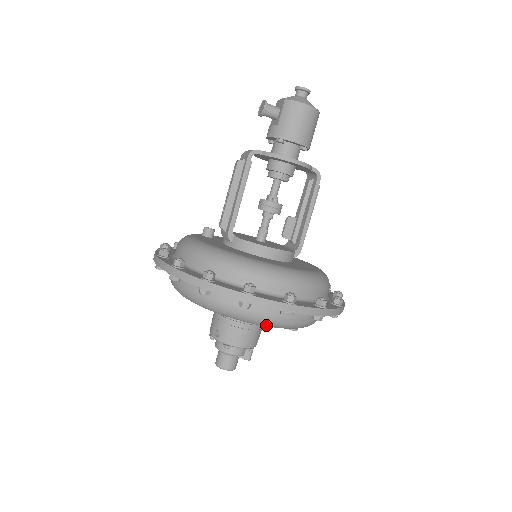
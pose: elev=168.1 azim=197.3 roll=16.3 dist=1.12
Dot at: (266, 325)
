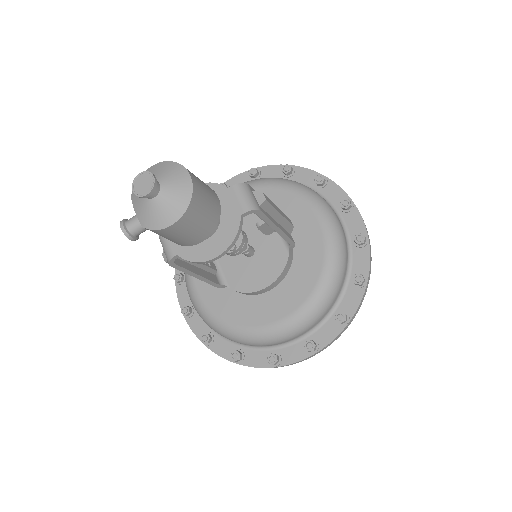
Dot at: occluded
